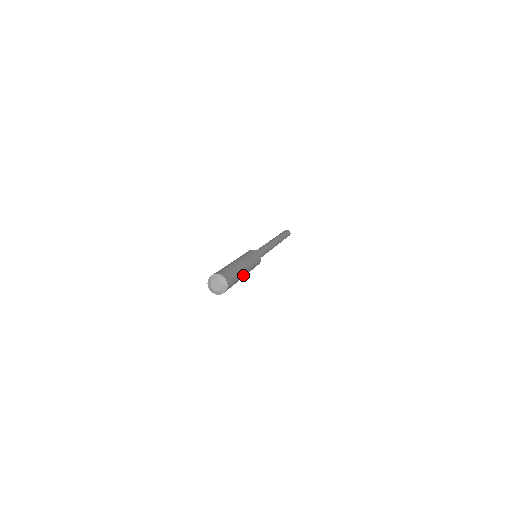
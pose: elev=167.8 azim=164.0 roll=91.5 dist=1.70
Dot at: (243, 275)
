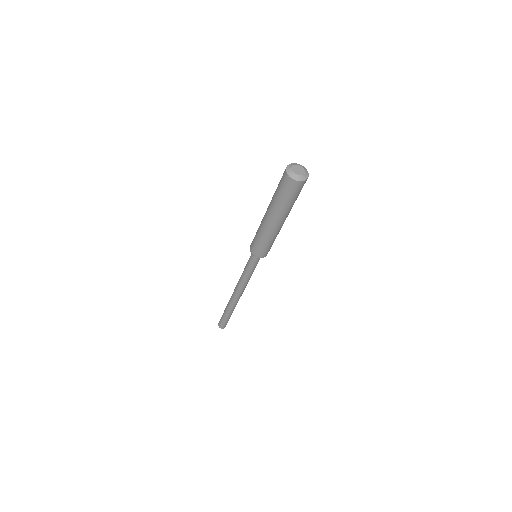
Dot at: (288, 214)
